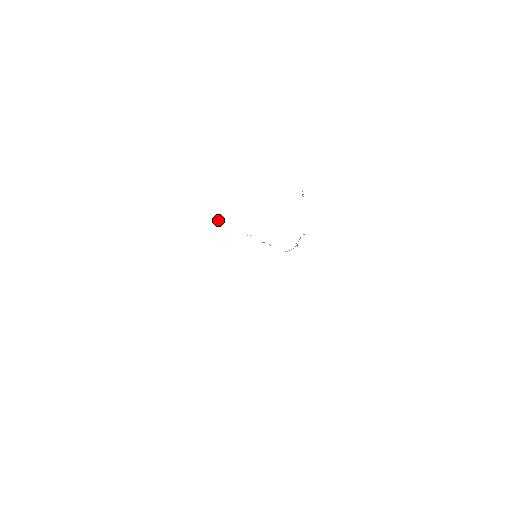
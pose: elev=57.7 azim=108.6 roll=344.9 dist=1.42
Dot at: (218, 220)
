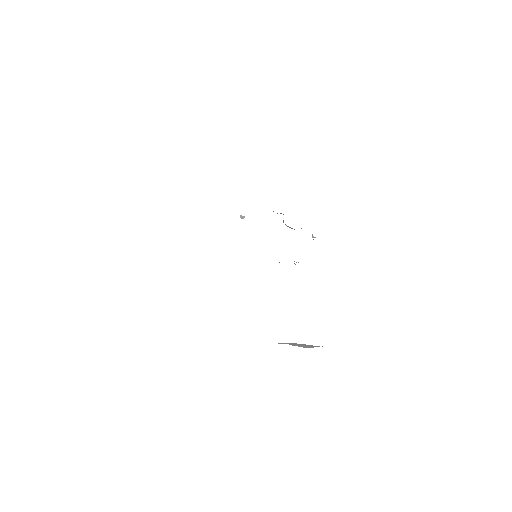
Dot at: (242, 218)
